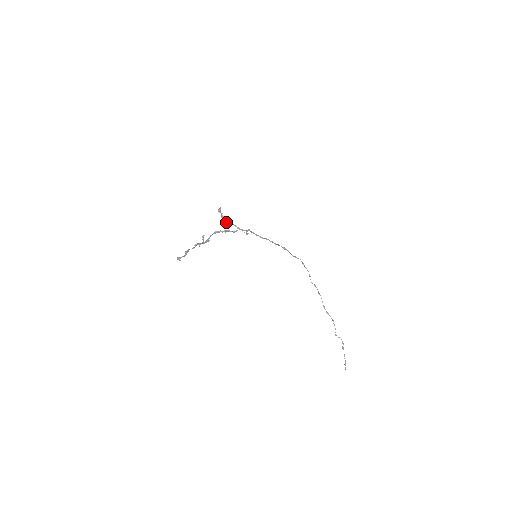
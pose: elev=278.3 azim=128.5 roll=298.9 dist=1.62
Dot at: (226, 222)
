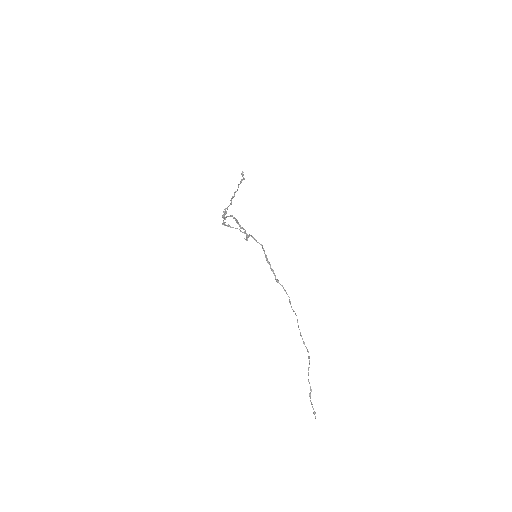
Dot at: (229, 225)
